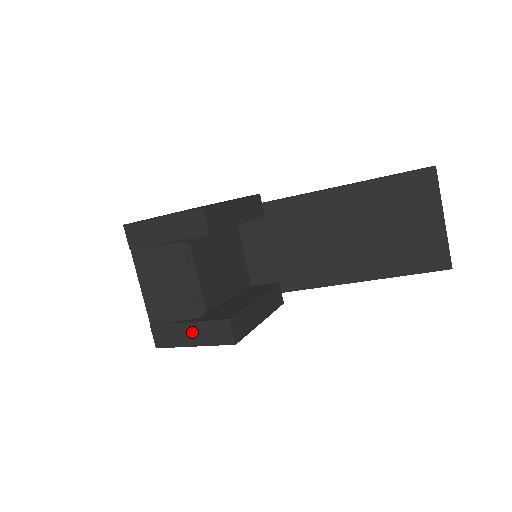
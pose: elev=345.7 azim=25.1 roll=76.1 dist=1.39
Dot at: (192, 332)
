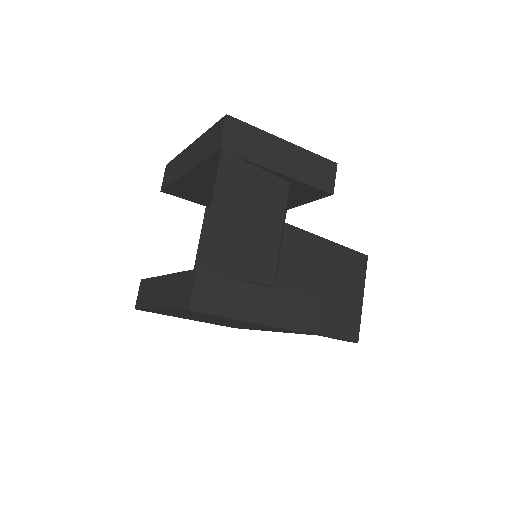
Dot at: (263, 301)
